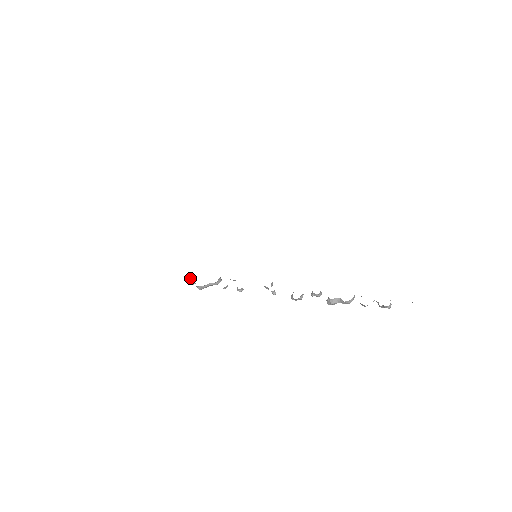
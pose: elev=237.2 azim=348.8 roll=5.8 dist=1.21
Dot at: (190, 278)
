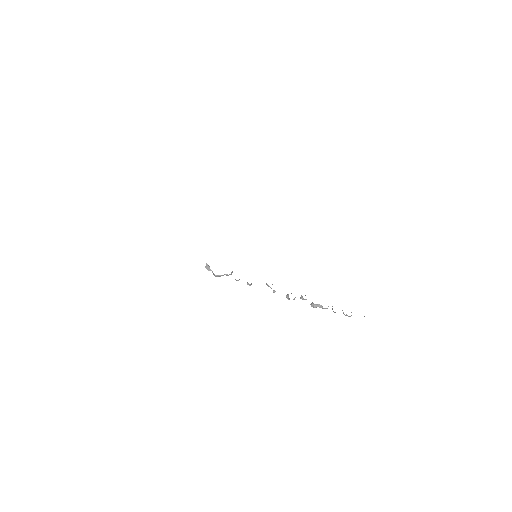
Dot at: (207, 266)
